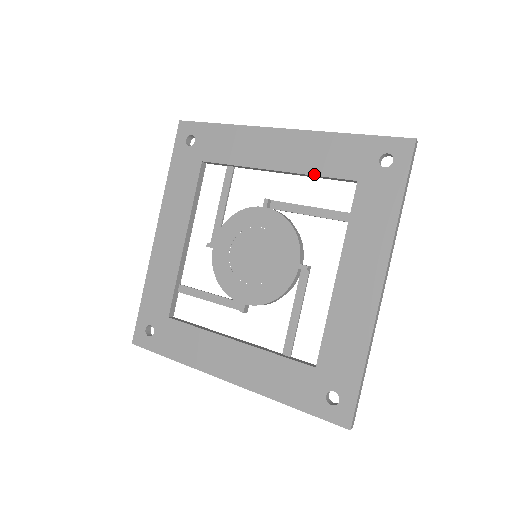
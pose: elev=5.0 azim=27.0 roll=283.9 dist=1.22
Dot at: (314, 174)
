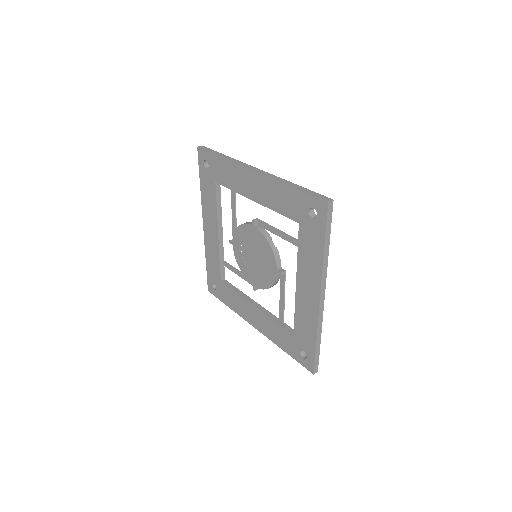
Dot at: (275, 211)
